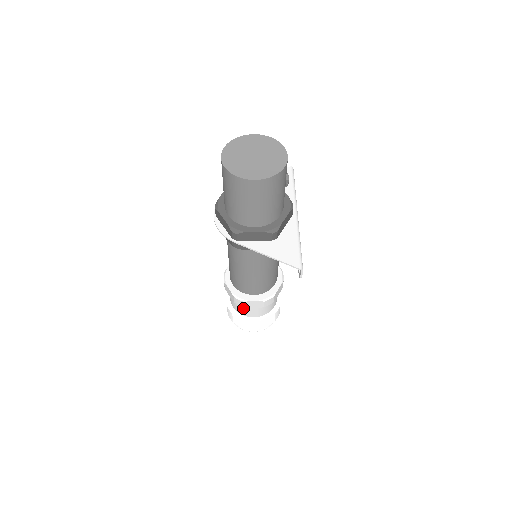
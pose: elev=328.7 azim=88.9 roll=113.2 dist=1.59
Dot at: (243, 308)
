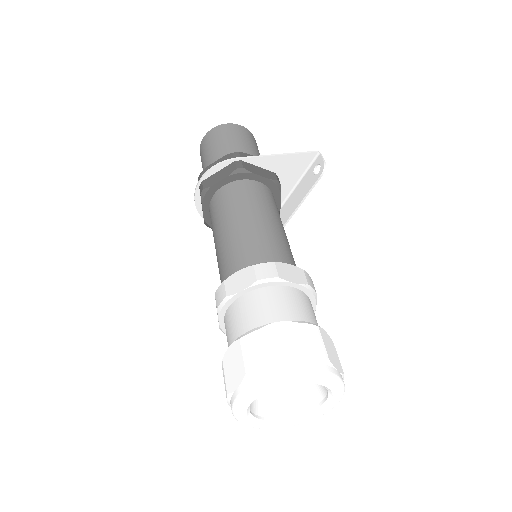
Dot at: (275, 301)
